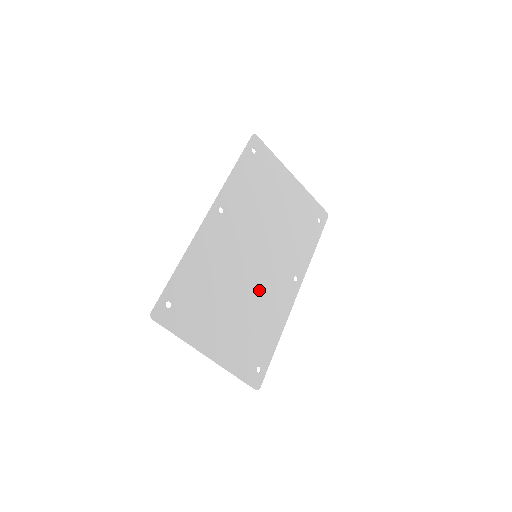
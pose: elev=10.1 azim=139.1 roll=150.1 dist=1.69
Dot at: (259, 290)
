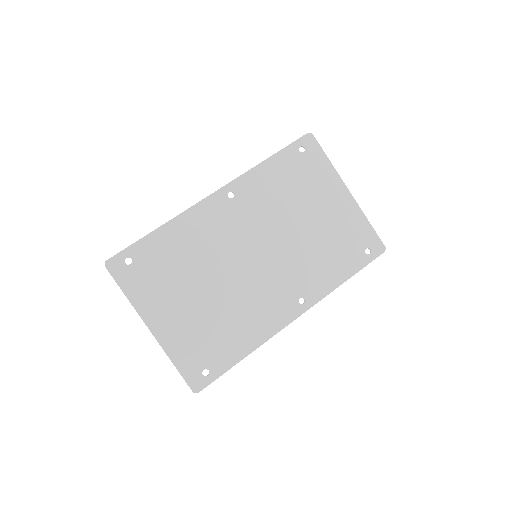
Dot at: (244, 292)
